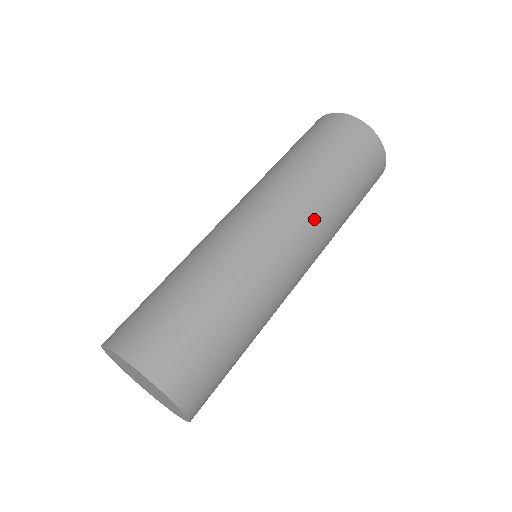
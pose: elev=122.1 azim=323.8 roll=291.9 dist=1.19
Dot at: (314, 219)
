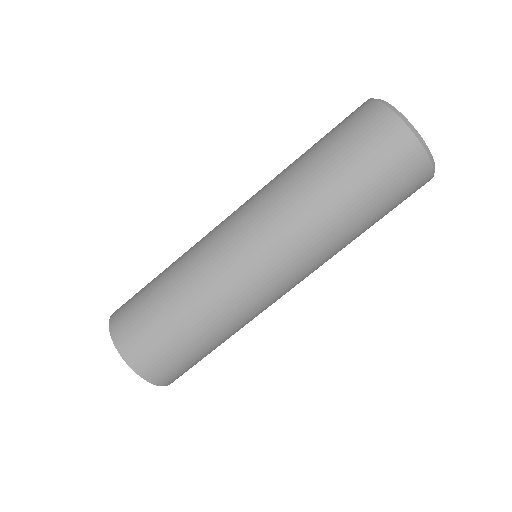
Dot at: occluded
